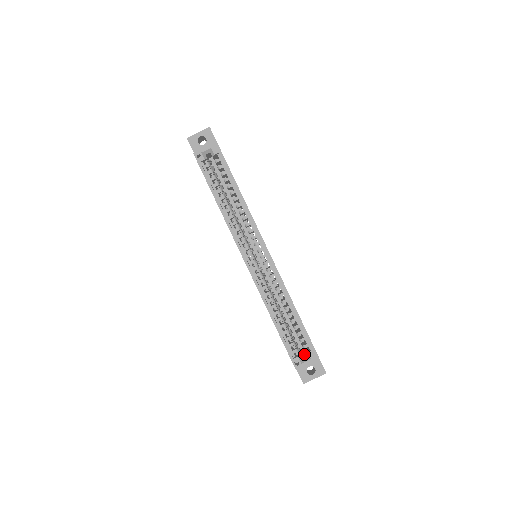
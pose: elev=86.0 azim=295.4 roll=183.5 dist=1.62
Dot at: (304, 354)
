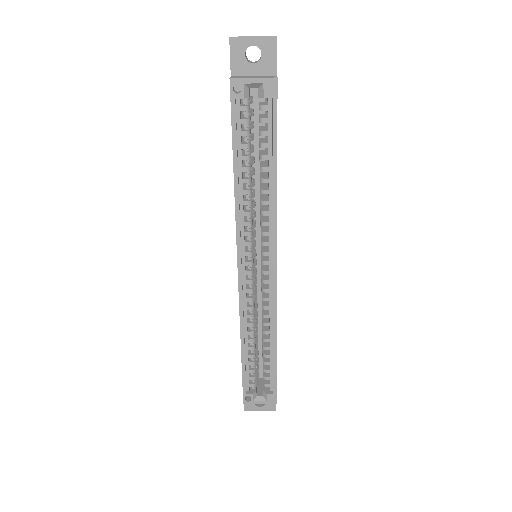
Dot at: (261, 383)
